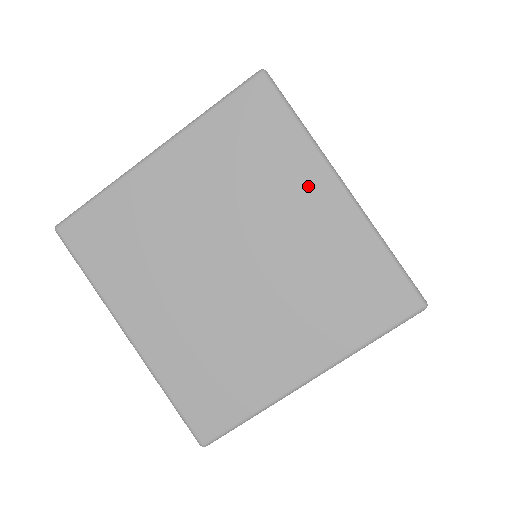
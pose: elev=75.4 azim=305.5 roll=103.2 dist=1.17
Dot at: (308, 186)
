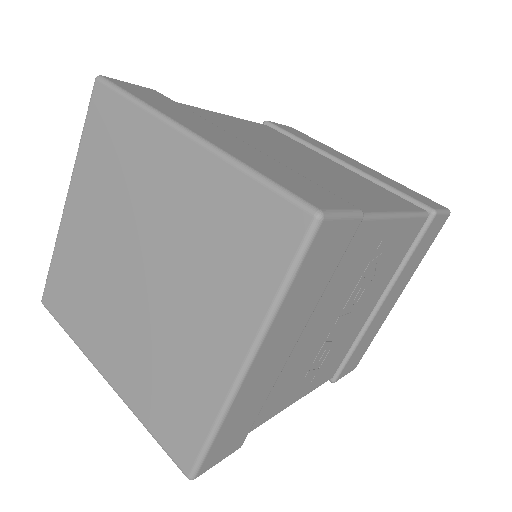
Dot at: (161, 154)
